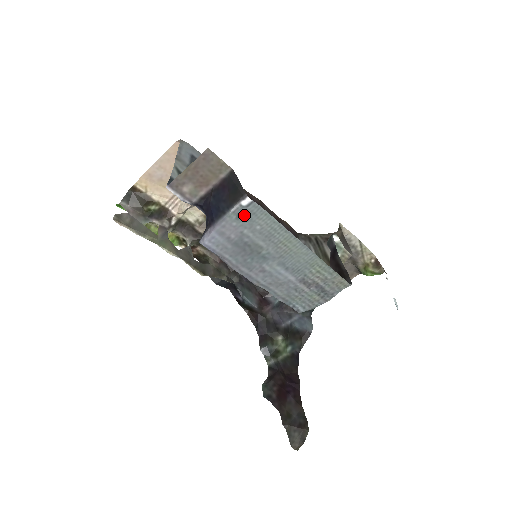
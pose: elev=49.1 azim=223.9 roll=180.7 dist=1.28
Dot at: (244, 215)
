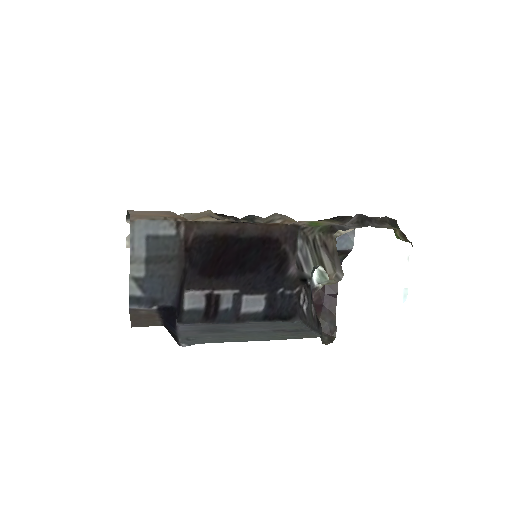
Dot at: (191, 339)
